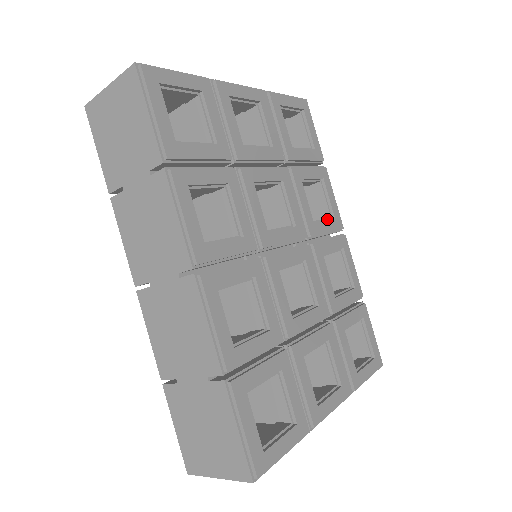
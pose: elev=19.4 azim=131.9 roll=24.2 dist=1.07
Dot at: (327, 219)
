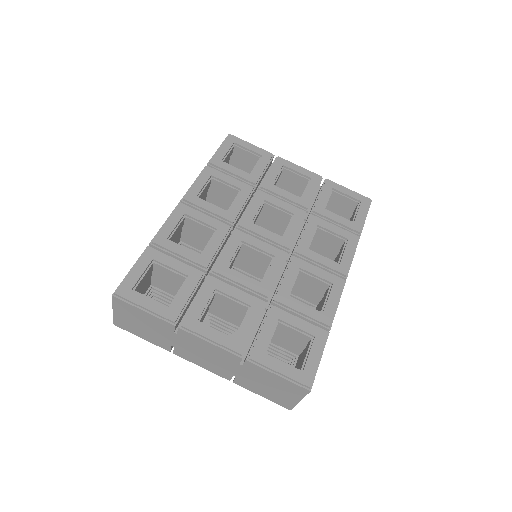
Dot at: (331, 261)
